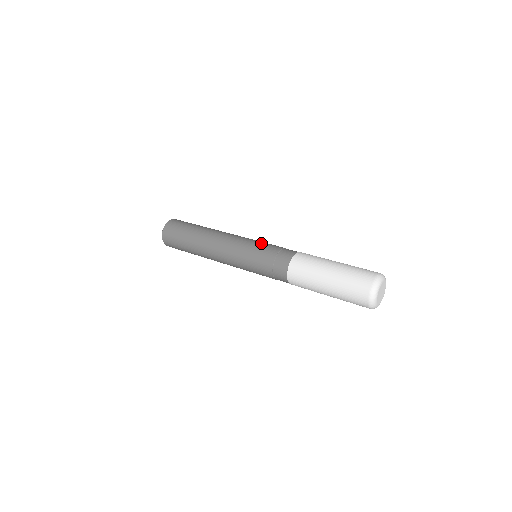
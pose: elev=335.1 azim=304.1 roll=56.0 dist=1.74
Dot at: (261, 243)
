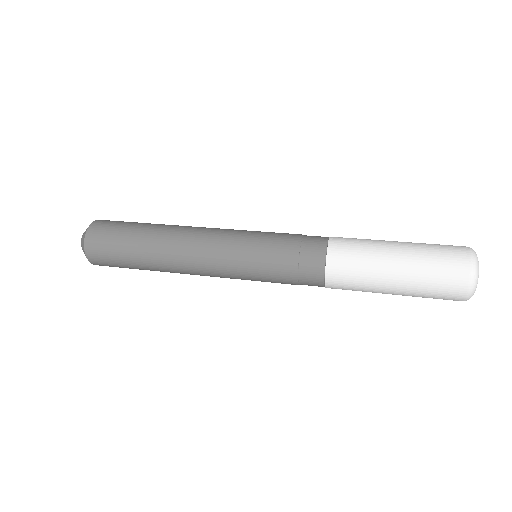
Dot at: occluded
